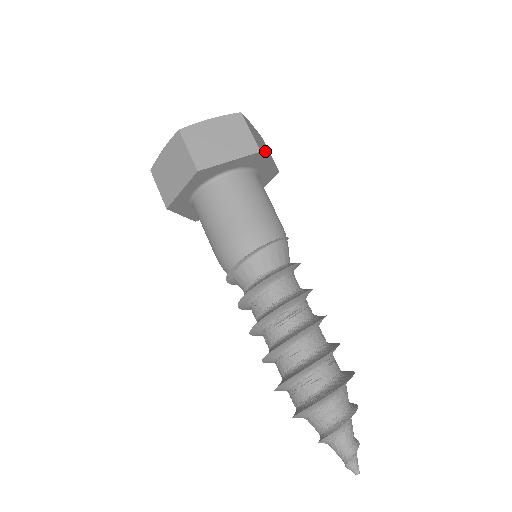
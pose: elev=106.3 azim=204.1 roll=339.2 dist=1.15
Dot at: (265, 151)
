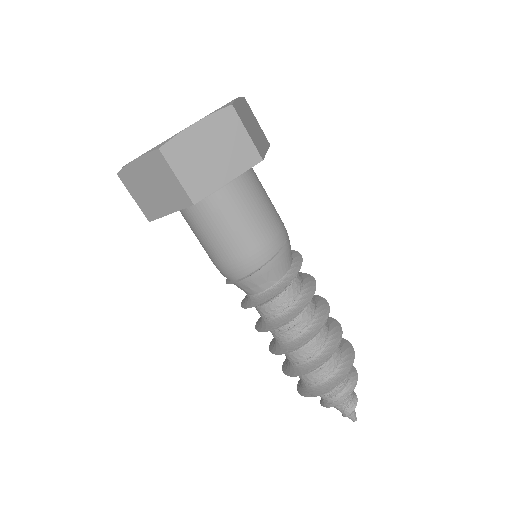
Dot at: (220, 165)
